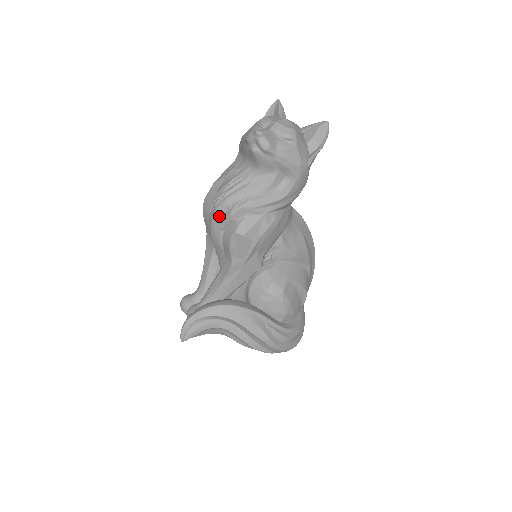
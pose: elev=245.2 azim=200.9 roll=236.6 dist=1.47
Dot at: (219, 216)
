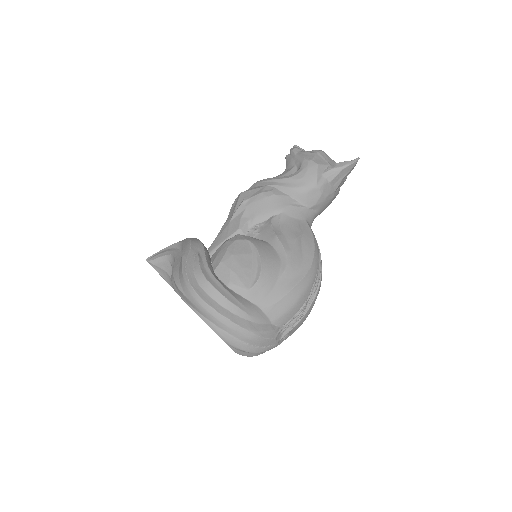
Dot at: occluded
